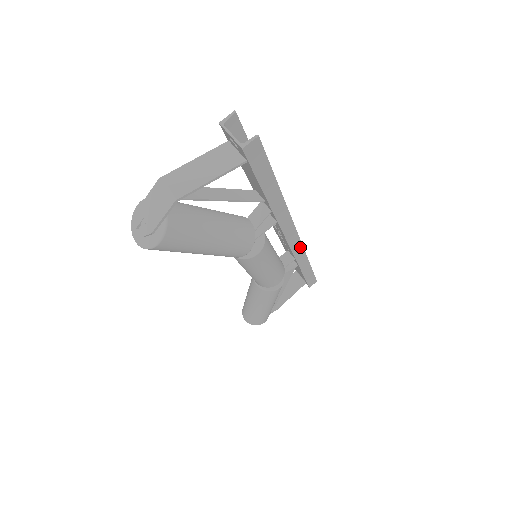
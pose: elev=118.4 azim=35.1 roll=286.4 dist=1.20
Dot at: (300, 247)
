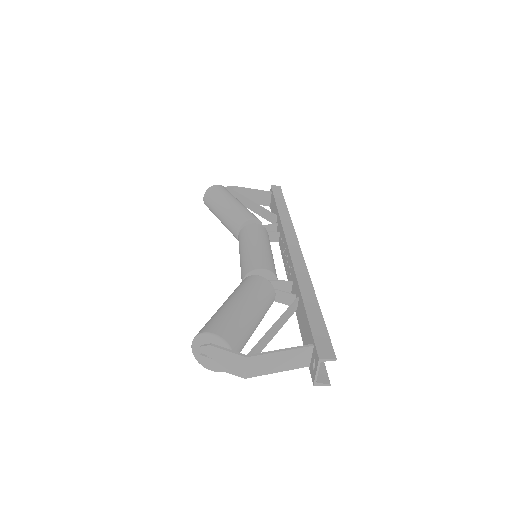
Dot at: occluded
